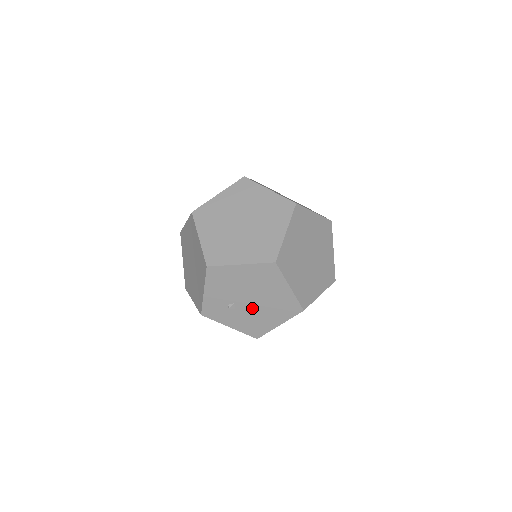
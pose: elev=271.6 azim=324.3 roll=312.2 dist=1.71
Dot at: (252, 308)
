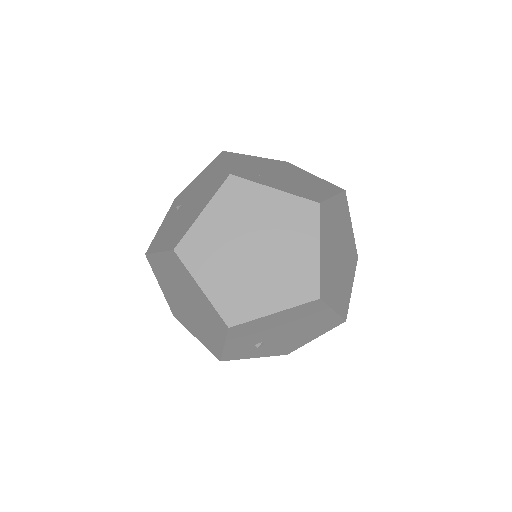
Dot at: (284, 338)
